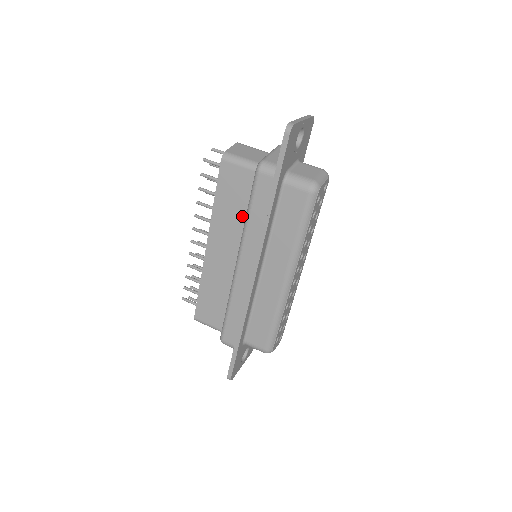
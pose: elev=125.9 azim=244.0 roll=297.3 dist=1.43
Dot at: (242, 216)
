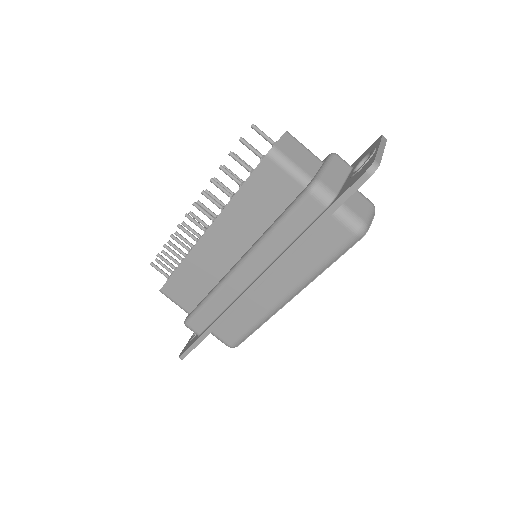
Dot at: (264, 222)
